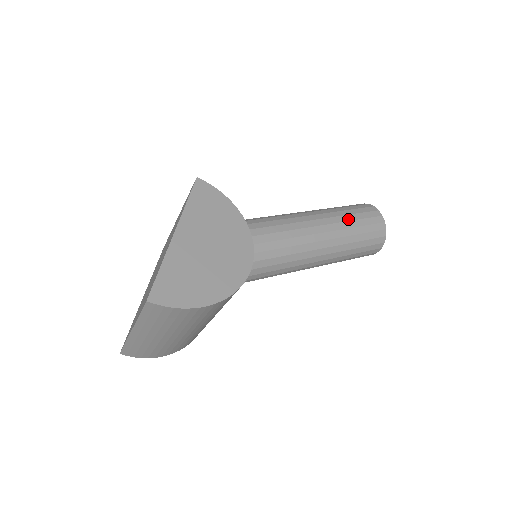
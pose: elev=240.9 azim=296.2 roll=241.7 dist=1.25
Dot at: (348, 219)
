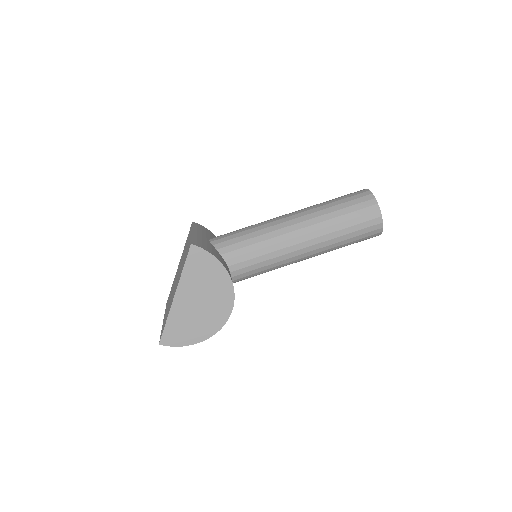
Dot at: (342, 227)
